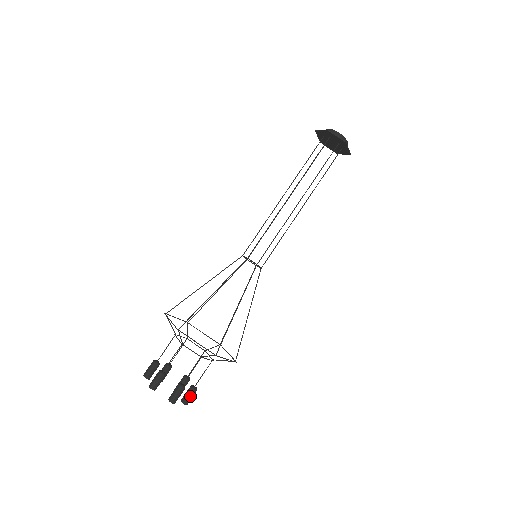
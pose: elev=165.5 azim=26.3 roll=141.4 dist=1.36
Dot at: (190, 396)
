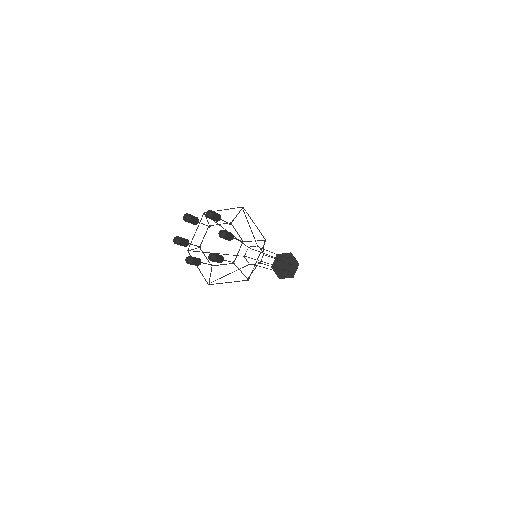
Dot at: (220, 257)
